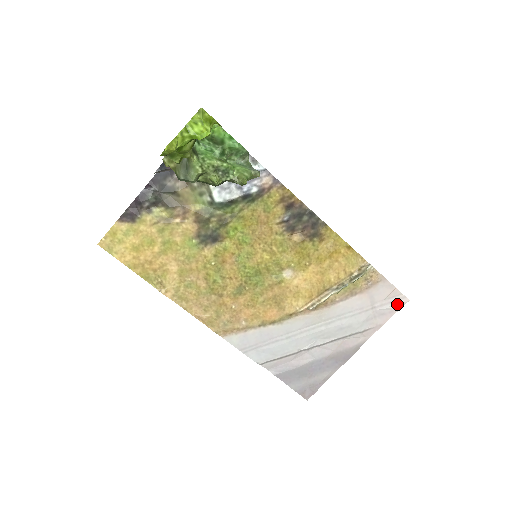
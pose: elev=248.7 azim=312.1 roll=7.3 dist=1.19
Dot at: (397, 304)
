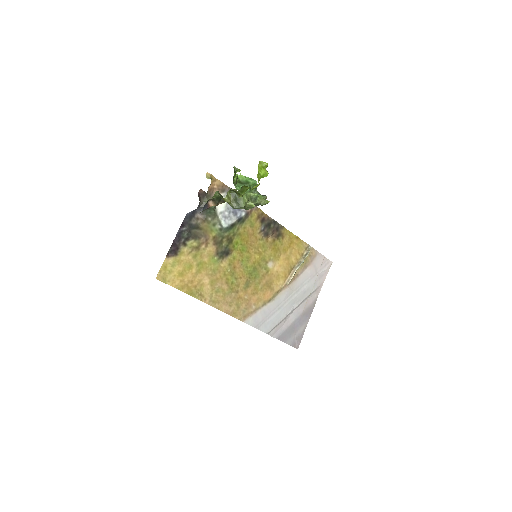
Dot at: (327, 266)
